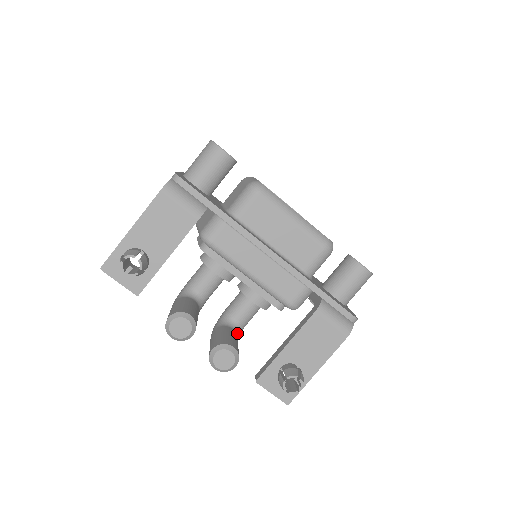
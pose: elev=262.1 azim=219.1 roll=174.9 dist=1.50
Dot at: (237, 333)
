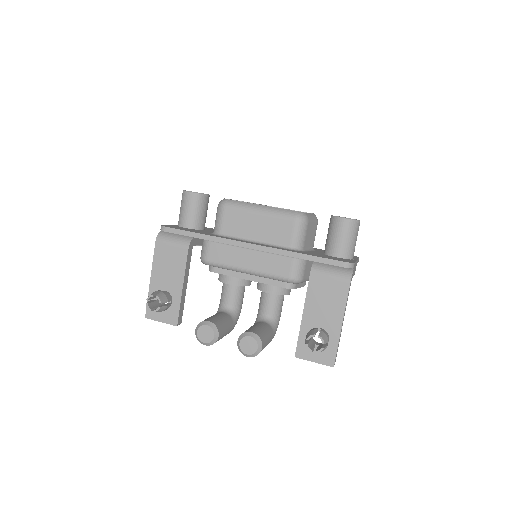
Dot at: (270, 325)
